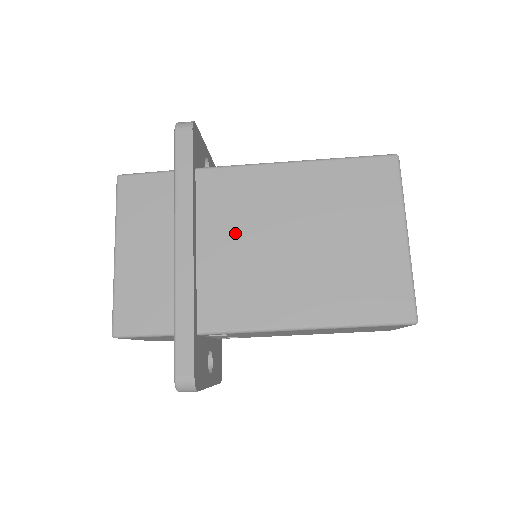
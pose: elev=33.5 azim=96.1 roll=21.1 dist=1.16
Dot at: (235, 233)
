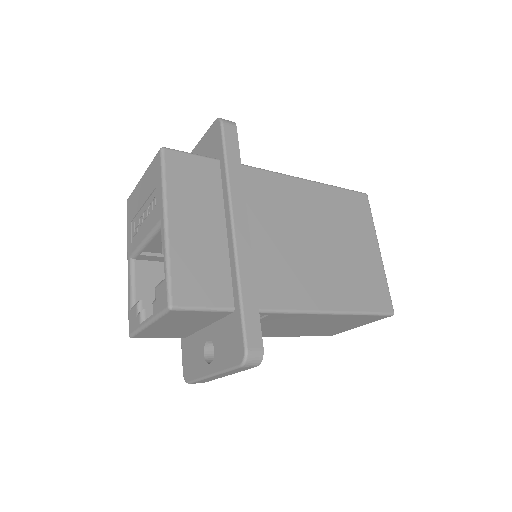
Dot at: (273, 226)
